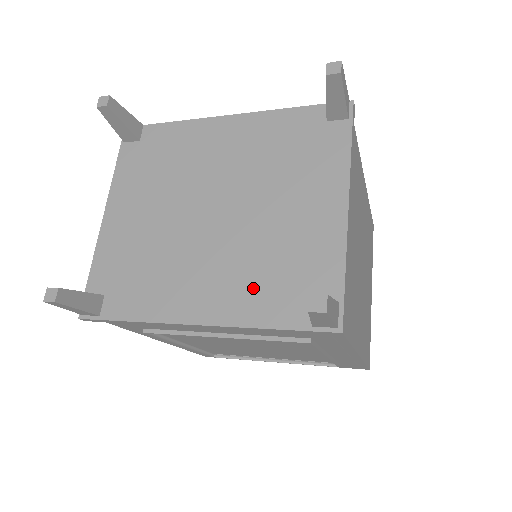
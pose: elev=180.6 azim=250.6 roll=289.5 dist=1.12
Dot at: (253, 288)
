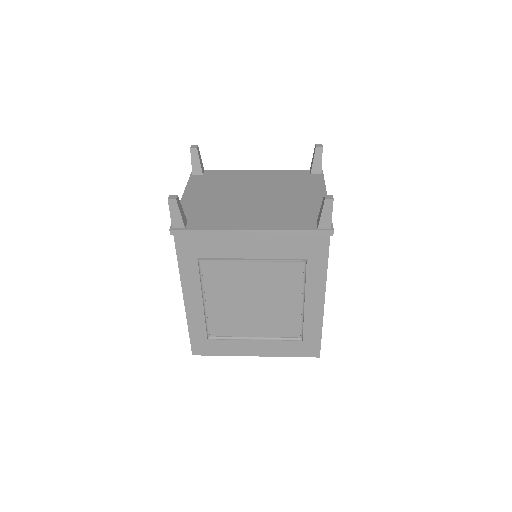
Dot at: (282, 218)
